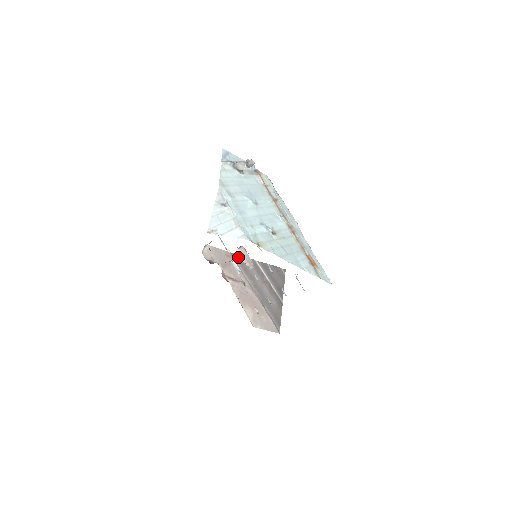
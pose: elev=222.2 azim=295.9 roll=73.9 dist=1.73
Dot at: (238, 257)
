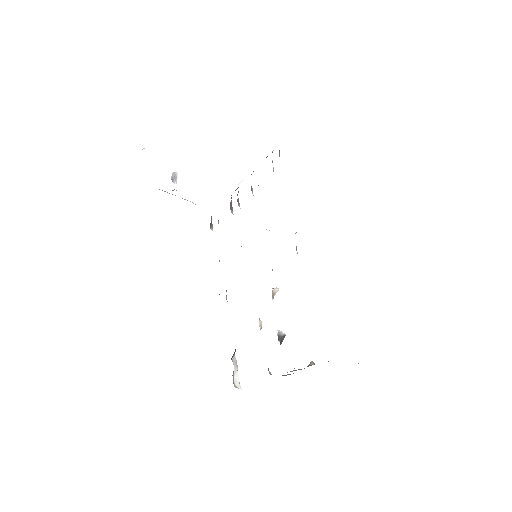
Dot at: occluded
